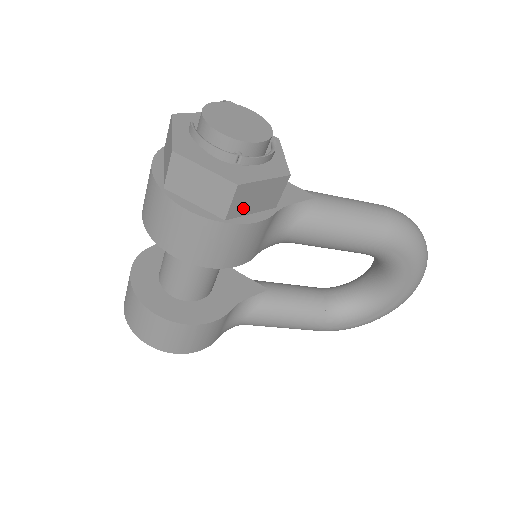
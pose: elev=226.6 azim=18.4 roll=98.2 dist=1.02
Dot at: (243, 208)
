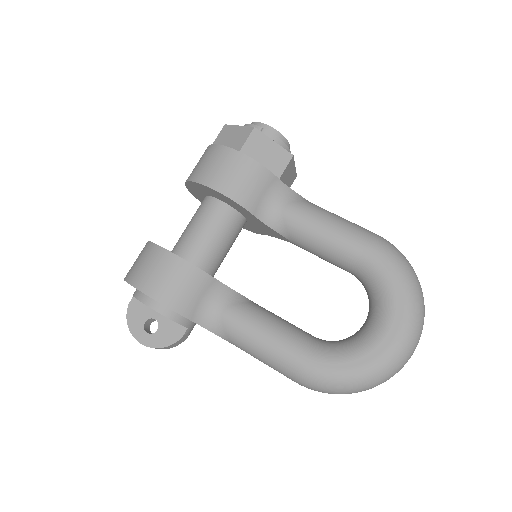
Dot at: (254, 154)
